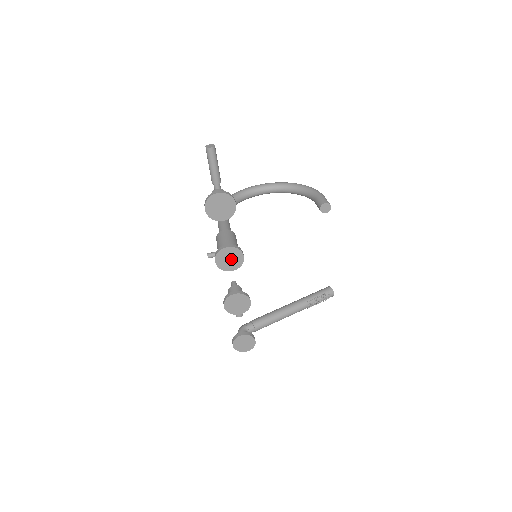
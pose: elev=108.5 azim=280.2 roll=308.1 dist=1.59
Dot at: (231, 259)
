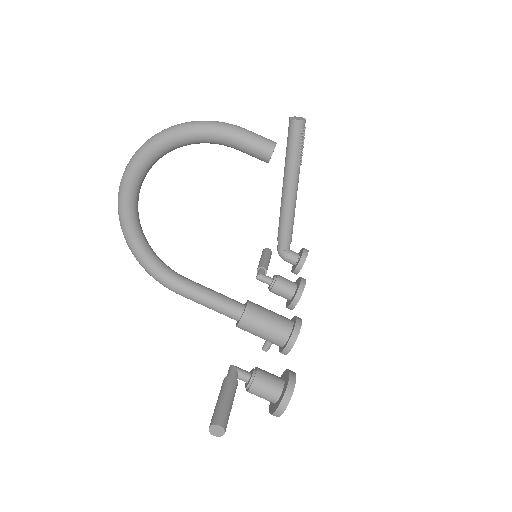
Dot at: occluded
